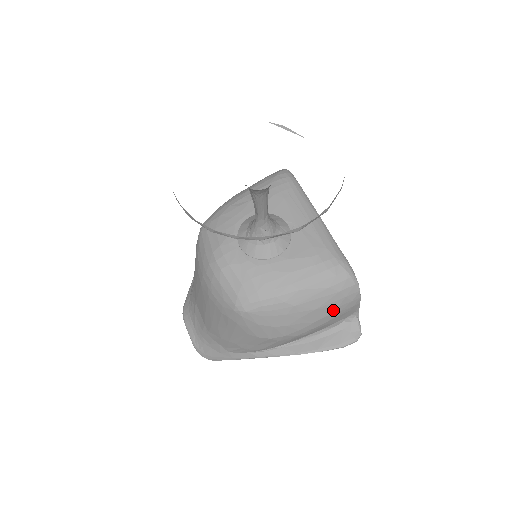
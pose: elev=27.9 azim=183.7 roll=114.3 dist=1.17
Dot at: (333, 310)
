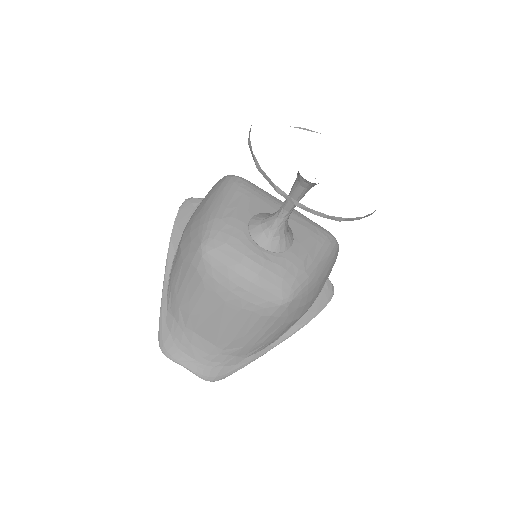
Dot at: (330, 272)
